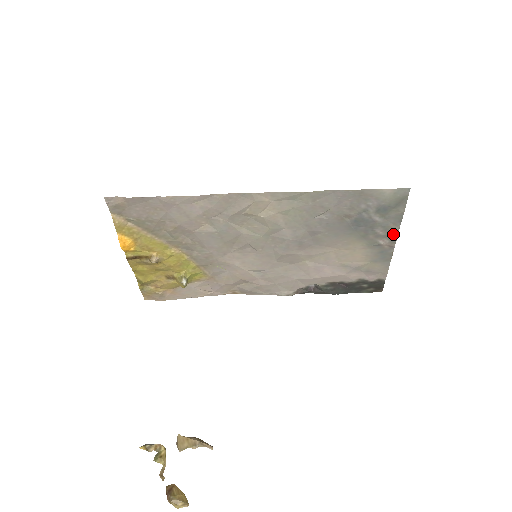
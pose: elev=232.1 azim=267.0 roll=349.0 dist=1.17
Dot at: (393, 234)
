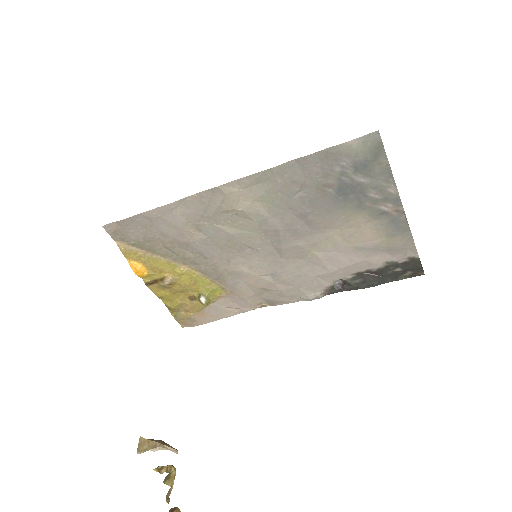
Dot at: (392, 194)
